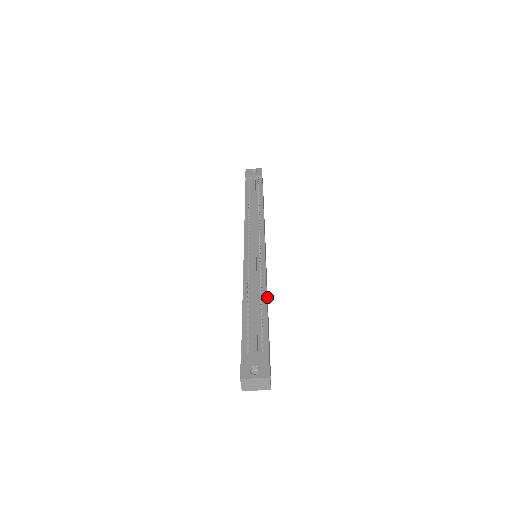
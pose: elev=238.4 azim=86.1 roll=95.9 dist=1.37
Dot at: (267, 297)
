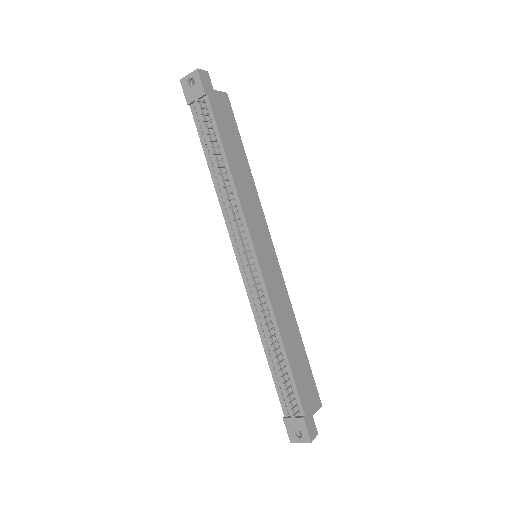
Dot at: (287, 310)
